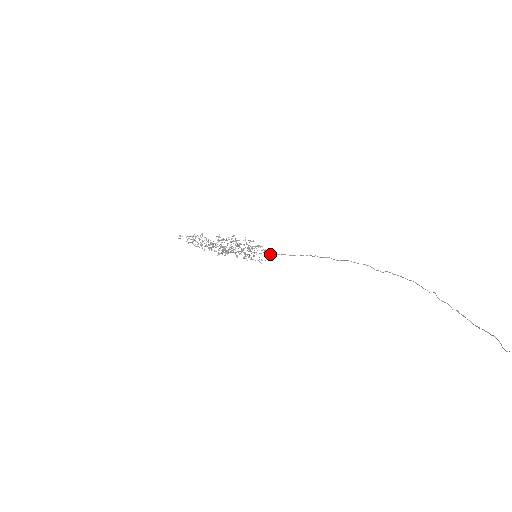
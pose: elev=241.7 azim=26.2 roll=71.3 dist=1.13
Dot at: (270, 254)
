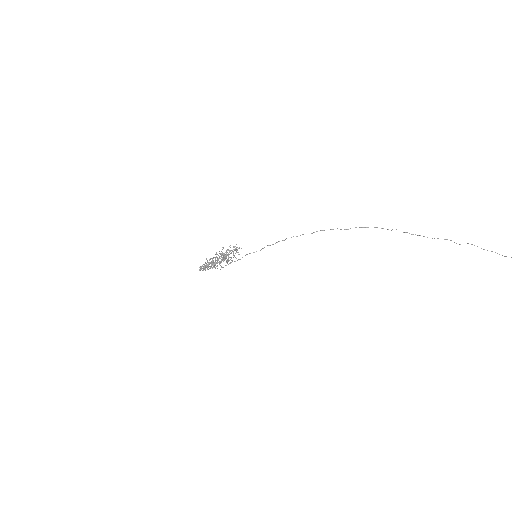
Dot at: (260, 250)
